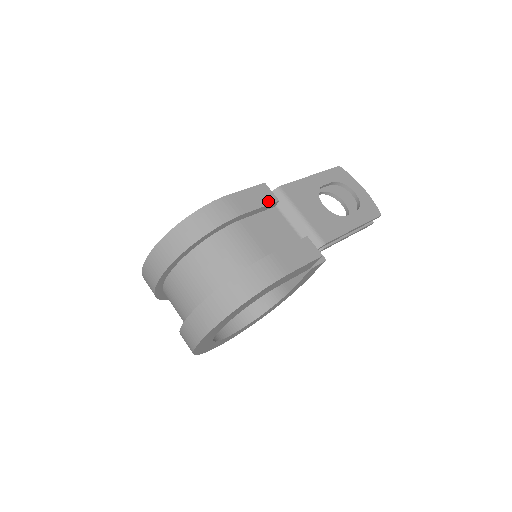
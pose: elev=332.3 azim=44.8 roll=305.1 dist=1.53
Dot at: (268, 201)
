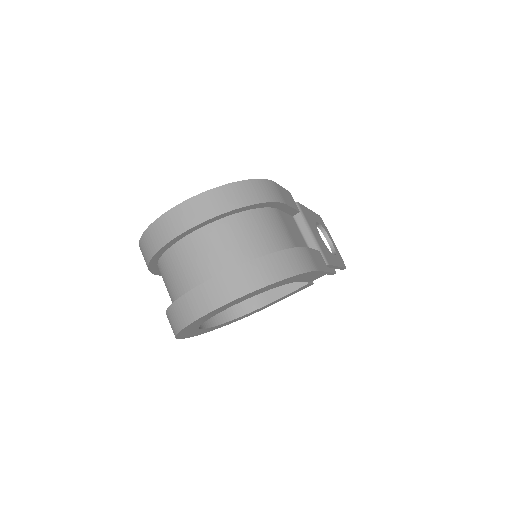
Dot at: (295, 207)
